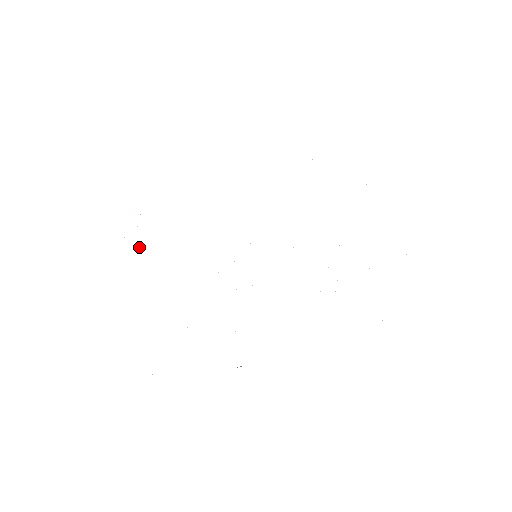
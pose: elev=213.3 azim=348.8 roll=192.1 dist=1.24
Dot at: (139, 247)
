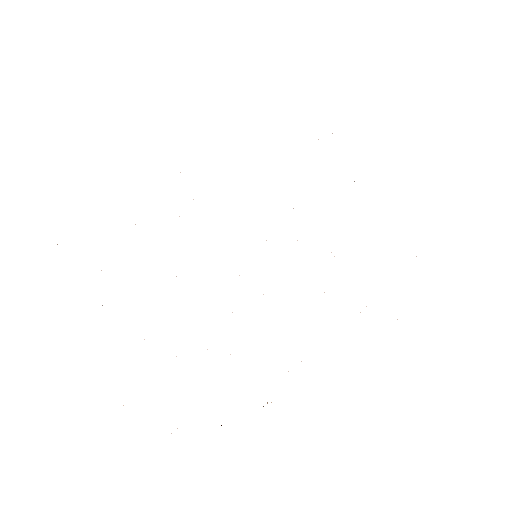
Dot at: occluded
